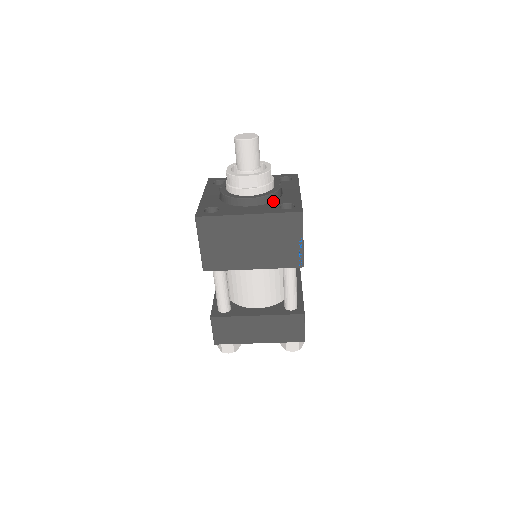
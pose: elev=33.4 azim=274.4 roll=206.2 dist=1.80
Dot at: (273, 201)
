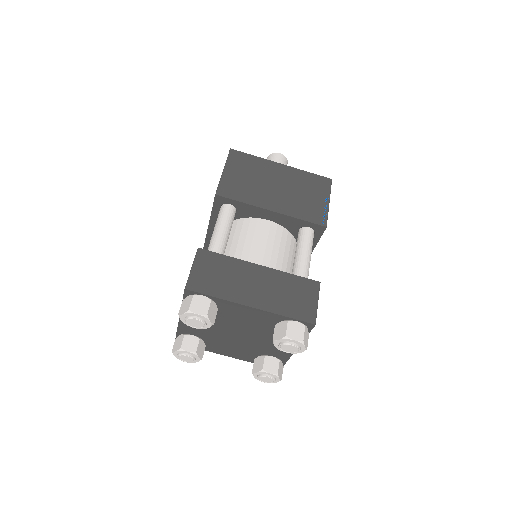
Dot at: occluded
